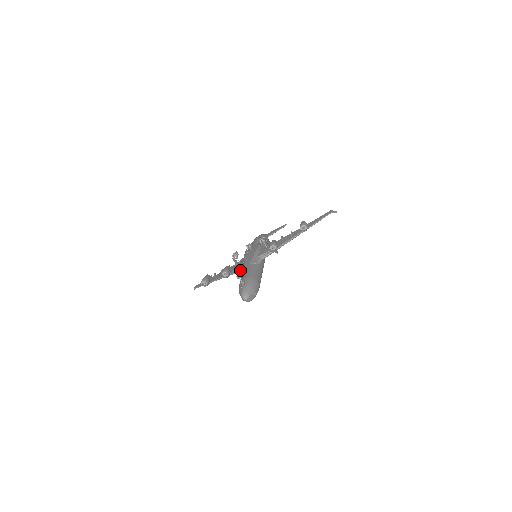
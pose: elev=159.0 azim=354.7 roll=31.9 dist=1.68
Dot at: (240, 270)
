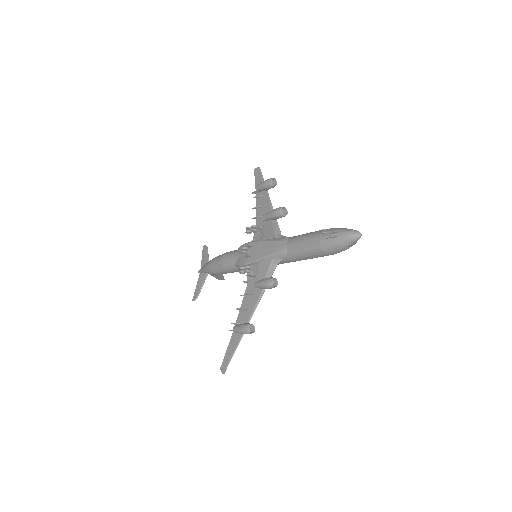
Dot at: (275, 267)
